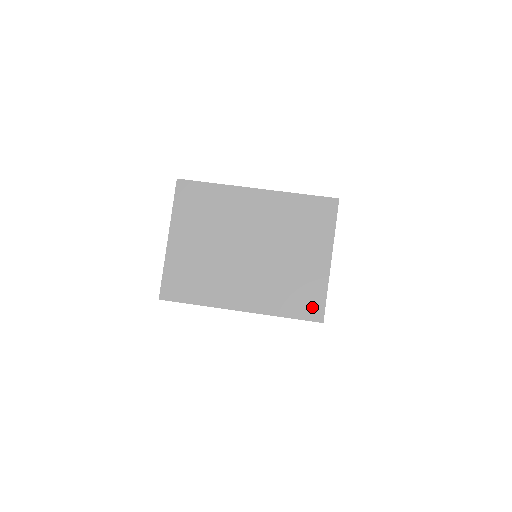
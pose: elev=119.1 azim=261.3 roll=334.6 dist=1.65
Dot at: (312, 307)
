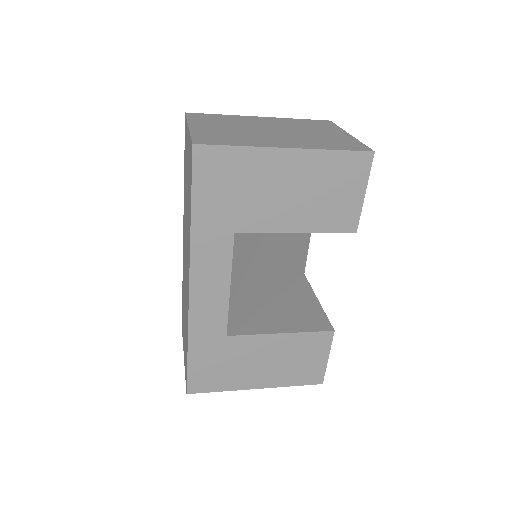
Dot at: (356, 147)
